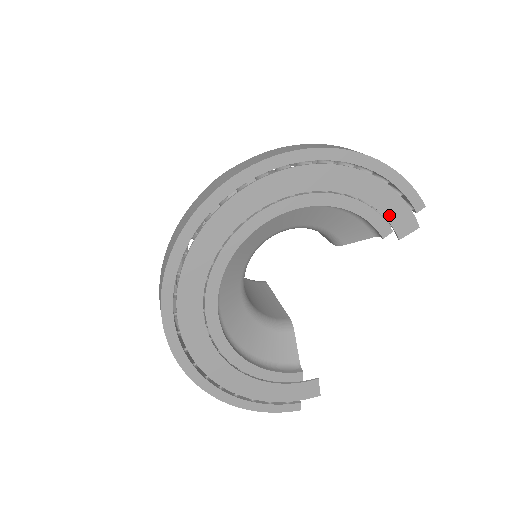
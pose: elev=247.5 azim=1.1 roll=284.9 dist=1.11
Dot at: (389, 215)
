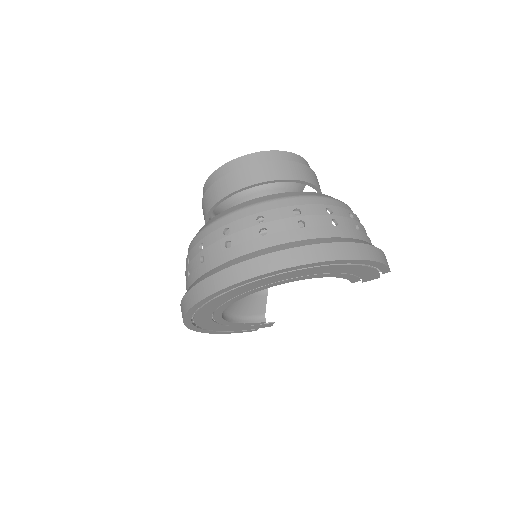
Dot at: (363, 276)
